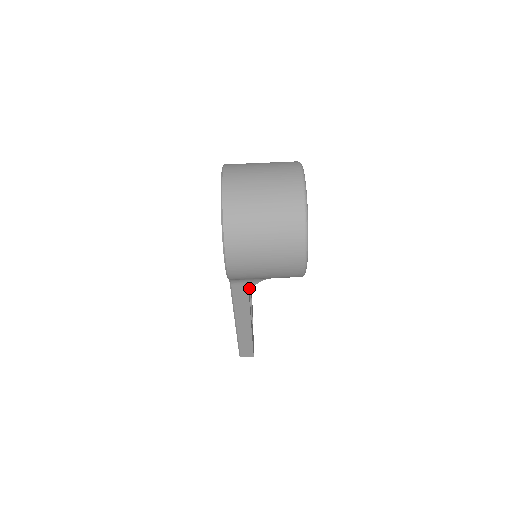
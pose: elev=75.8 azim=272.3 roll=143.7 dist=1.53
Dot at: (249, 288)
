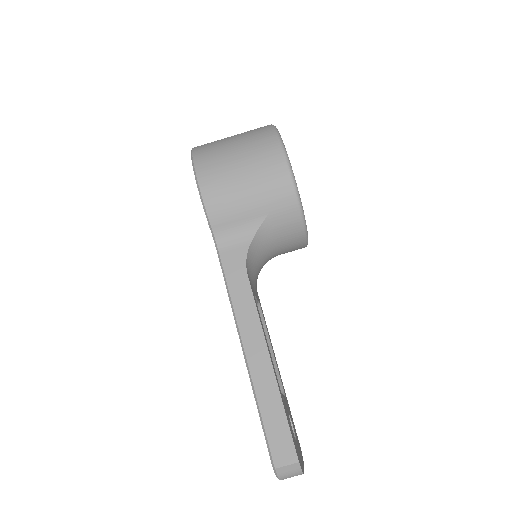
Dot at: (243, 254)
